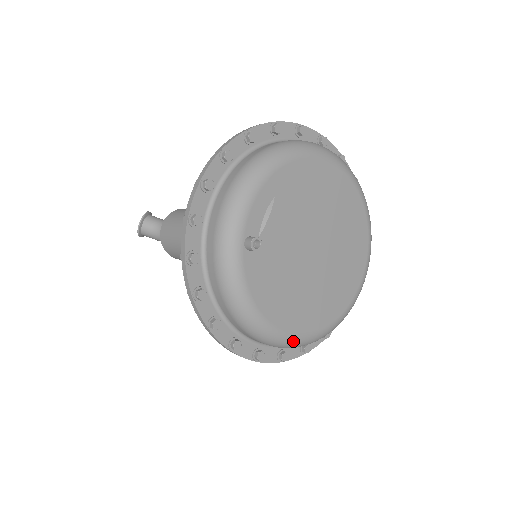
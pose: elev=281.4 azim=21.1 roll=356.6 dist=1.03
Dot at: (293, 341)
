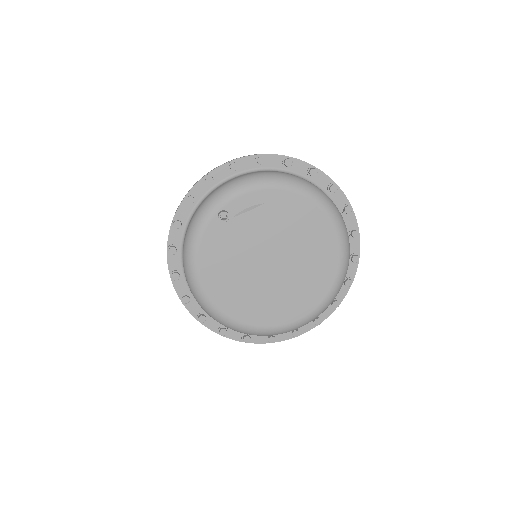
Dot at: (208, 306)
